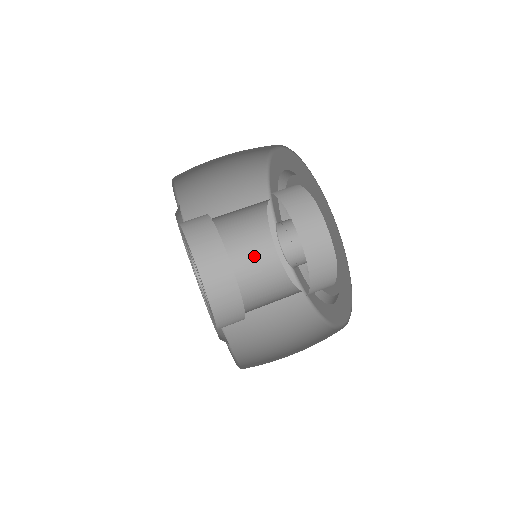
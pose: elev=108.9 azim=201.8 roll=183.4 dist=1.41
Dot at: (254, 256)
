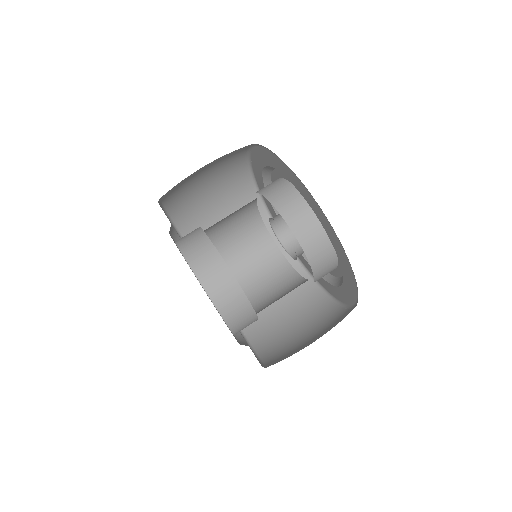
Dot at: (275, 282)
